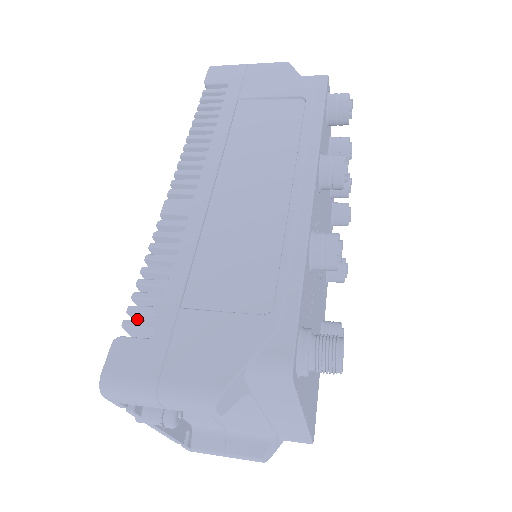
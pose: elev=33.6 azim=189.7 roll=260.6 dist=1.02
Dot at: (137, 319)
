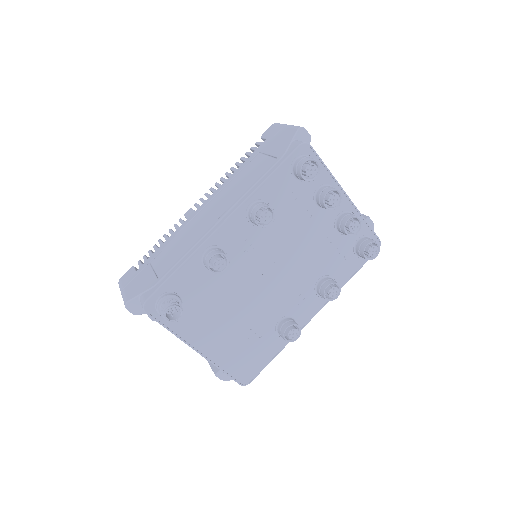
Dot at: occluded
